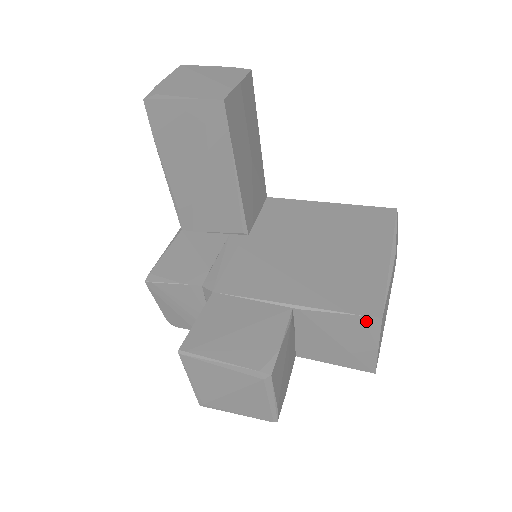
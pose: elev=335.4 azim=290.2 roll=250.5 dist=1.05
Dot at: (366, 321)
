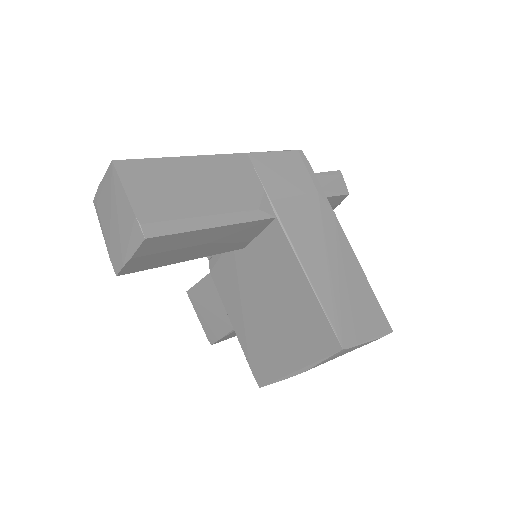
Dot at: occluded
